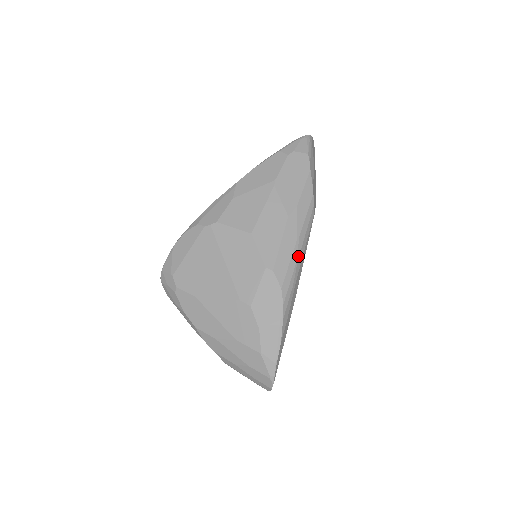
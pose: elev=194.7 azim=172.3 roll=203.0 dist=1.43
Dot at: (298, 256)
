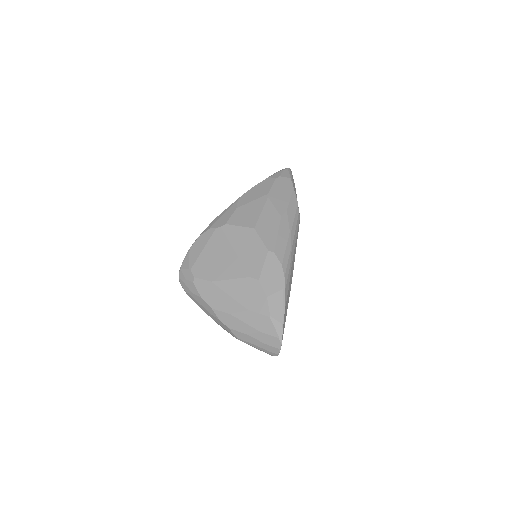
Dot at: (292, 244)
